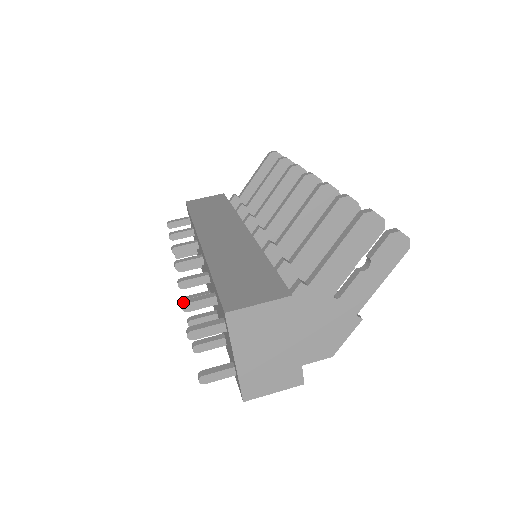
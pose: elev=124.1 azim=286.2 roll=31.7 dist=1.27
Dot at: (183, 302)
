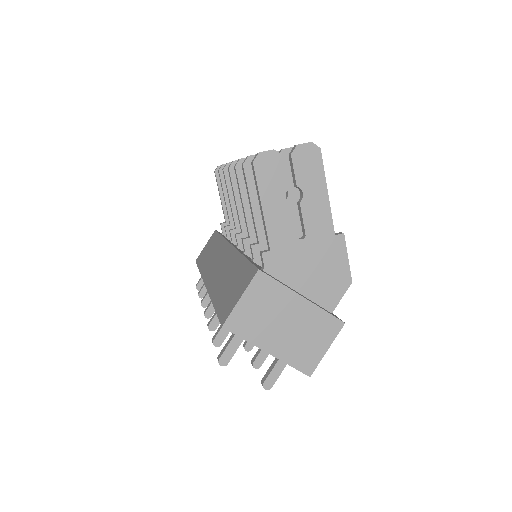
Dot at: (212, 341)
